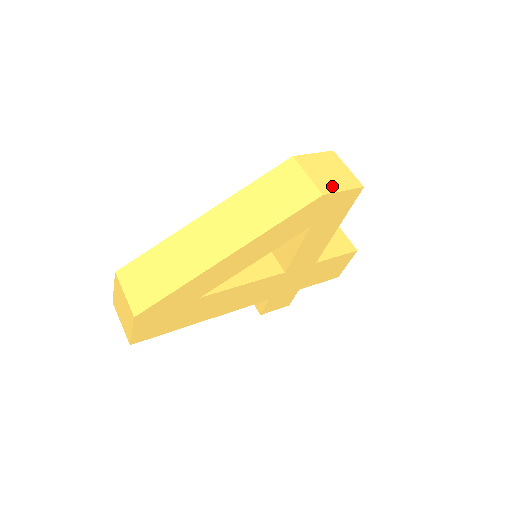
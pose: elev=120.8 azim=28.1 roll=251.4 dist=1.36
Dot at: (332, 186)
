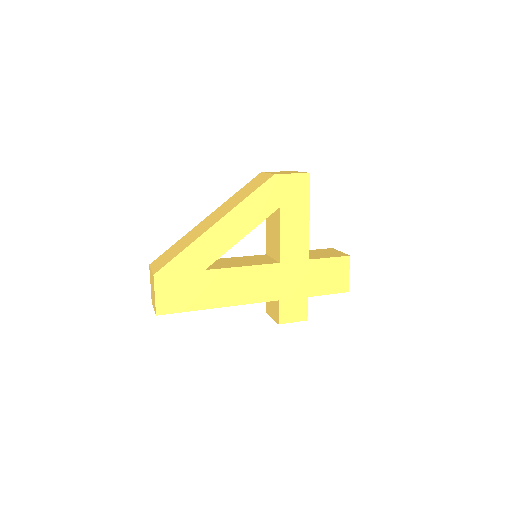
Dot at: (284, 173)
